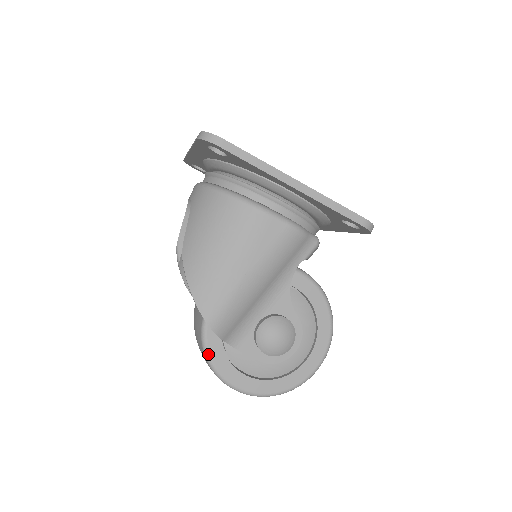
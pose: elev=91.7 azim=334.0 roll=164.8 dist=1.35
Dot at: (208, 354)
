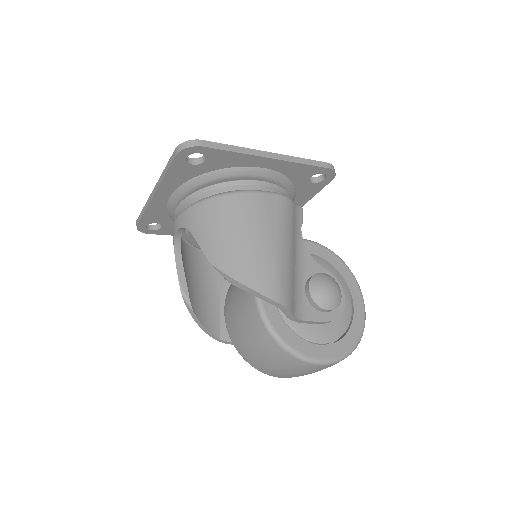
Dot at: (284, 343)
